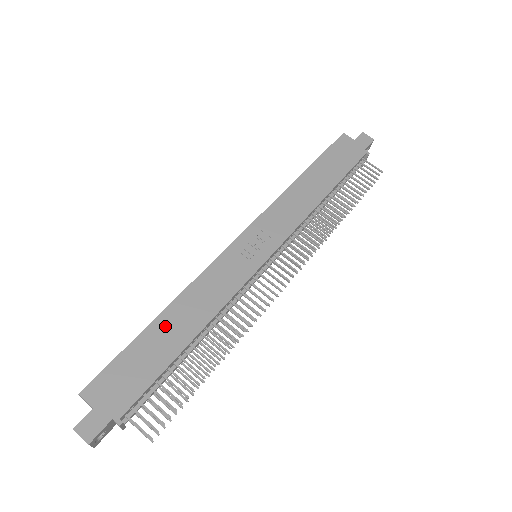
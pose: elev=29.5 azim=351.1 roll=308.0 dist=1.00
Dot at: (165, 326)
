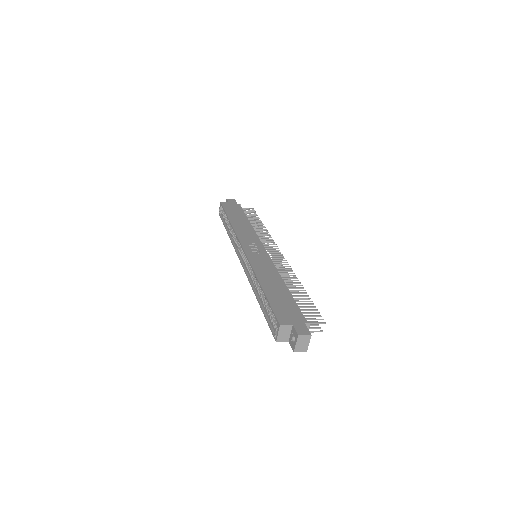
Dot at: (270, 288)
